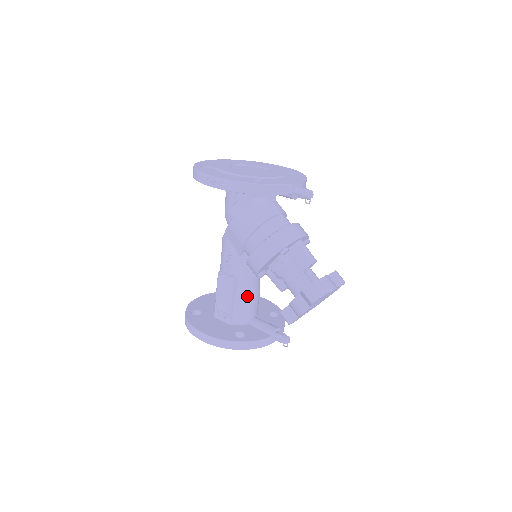
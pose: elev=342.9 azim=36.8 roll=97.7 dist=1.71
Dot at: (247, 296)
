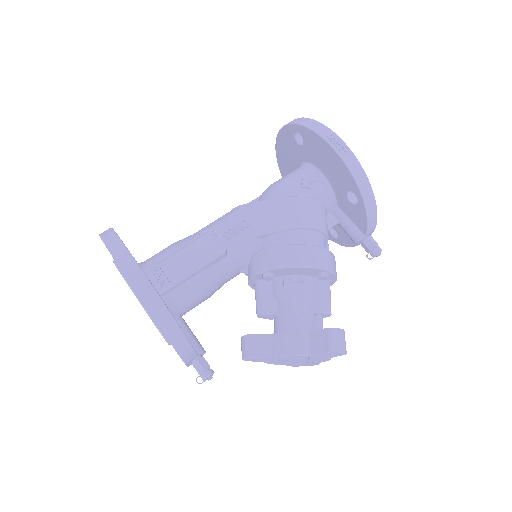
Dot at: (210, 285)
